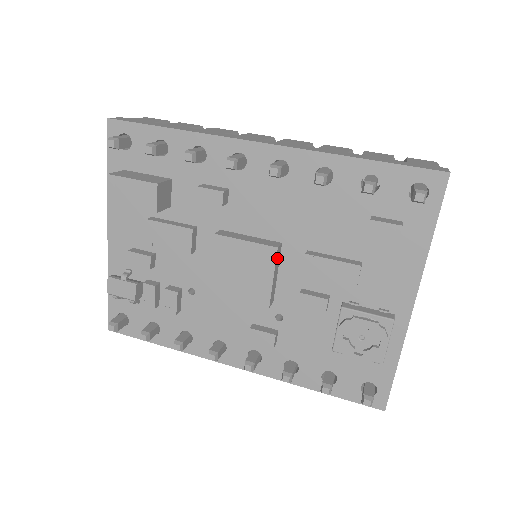
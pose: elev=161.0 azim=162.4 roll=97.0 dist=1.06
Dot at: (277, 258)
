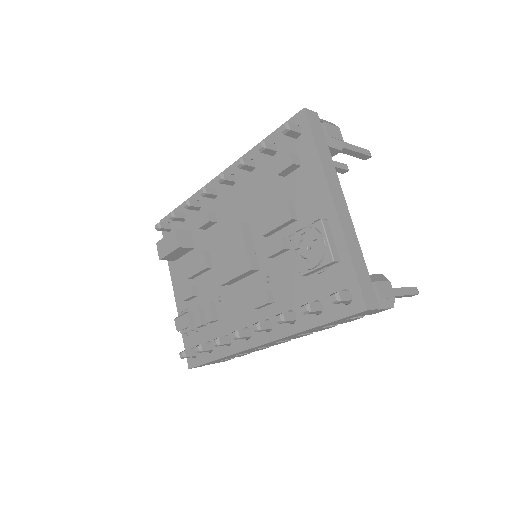
Dot at: (245, 232)
